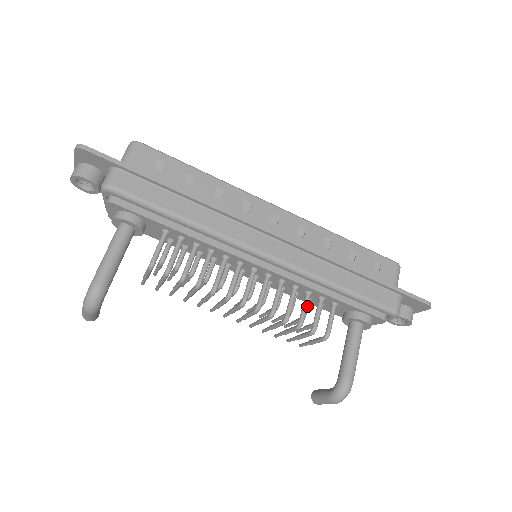
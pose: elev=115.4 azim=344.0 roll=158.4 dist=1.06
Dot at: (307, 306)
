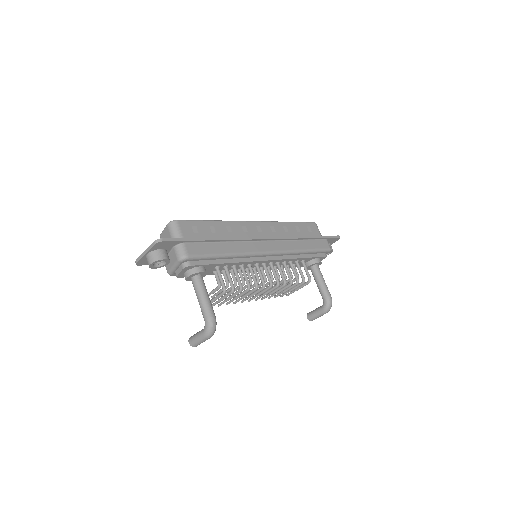
Dot at: occluded
